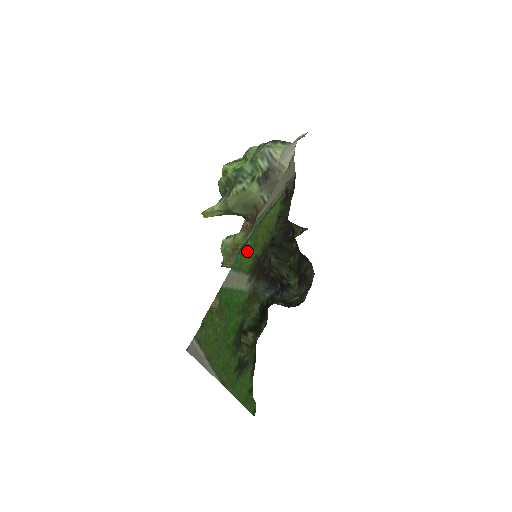
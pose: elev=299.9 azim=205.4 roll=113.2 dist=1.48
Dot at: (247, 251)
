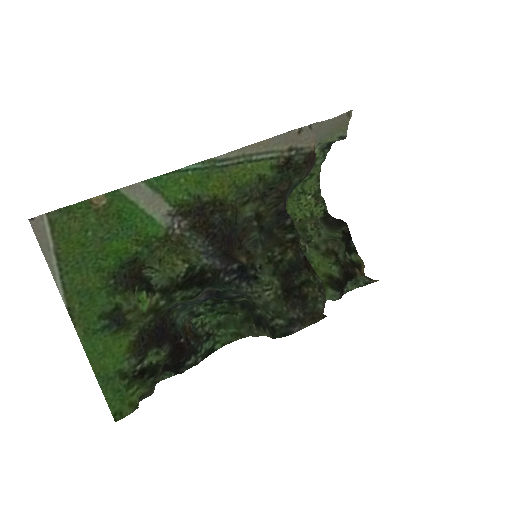
Dot at: (181, 179)
